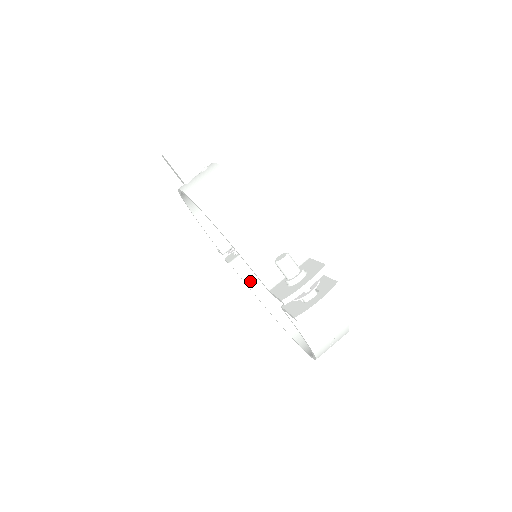
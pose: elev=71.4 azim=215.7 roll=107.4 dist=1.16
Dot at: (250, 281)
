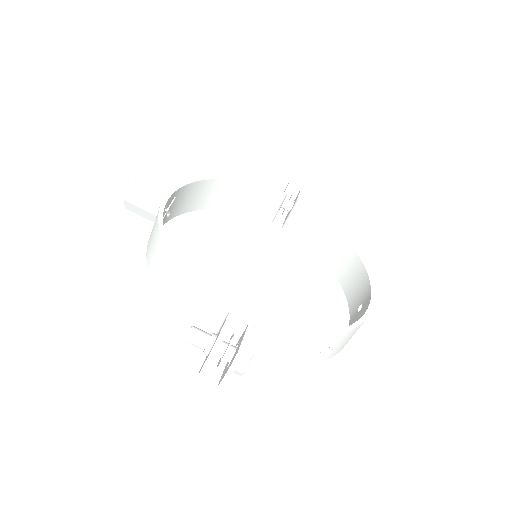
Dot at: (306, 240)
